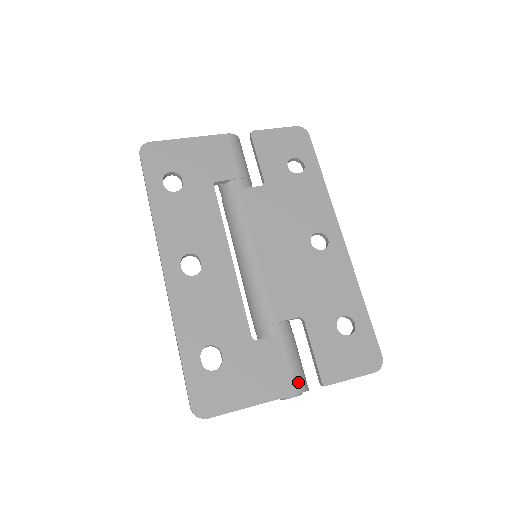
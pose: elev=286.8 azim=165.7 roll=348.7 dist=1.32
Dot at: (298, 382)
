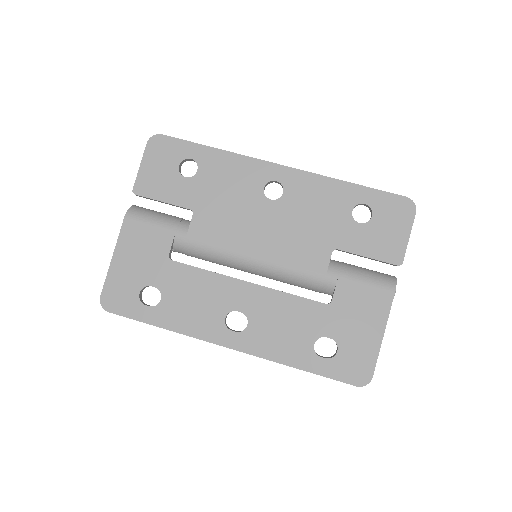
Dot at: (386, 286)
